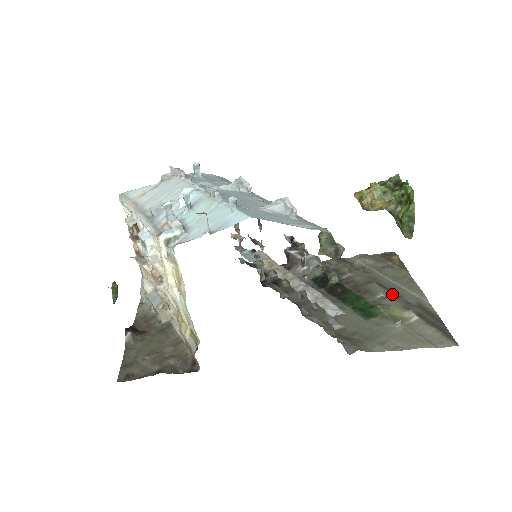
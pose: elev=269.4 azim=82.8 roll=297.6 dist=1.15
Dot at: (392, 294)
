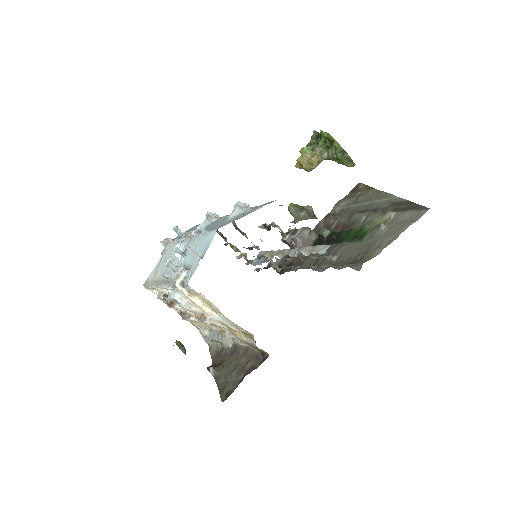
Dot at: (370, 211)
